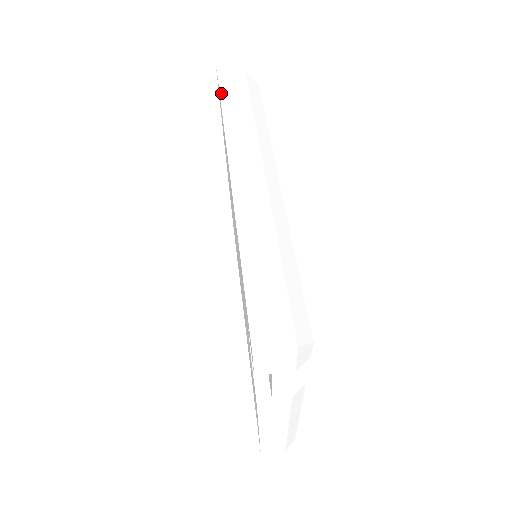
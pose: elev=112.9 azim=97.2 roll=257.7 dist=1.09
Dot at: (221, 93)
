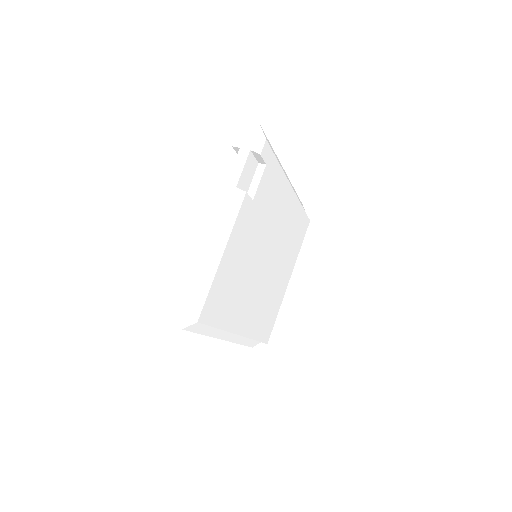
Dot at: occluded
